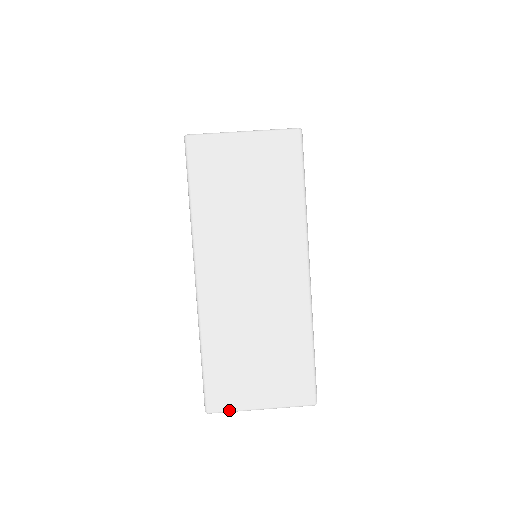
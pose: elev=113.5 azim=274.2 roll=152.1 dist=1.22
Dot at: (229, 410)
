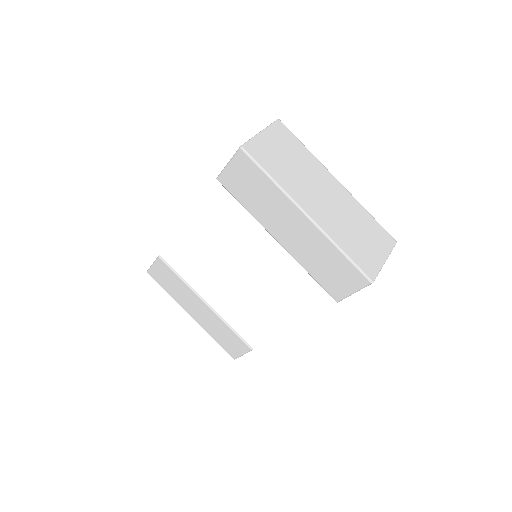
Dot at: (378, 272)
